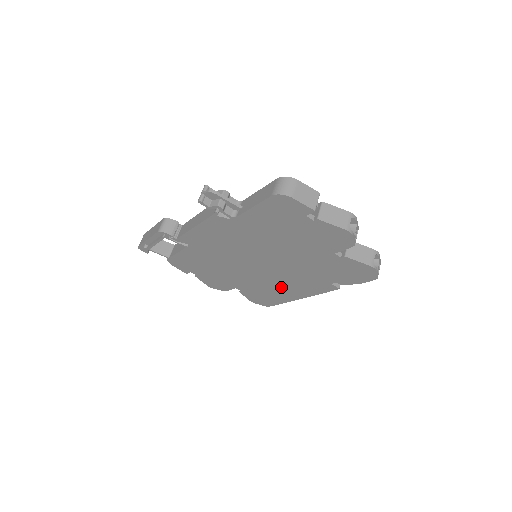
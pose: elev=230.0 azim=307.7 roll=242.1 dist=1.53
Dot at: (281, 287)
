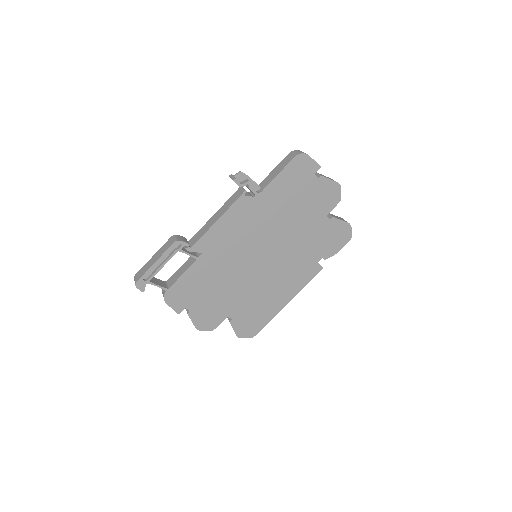
Dot at: (274, 290)
